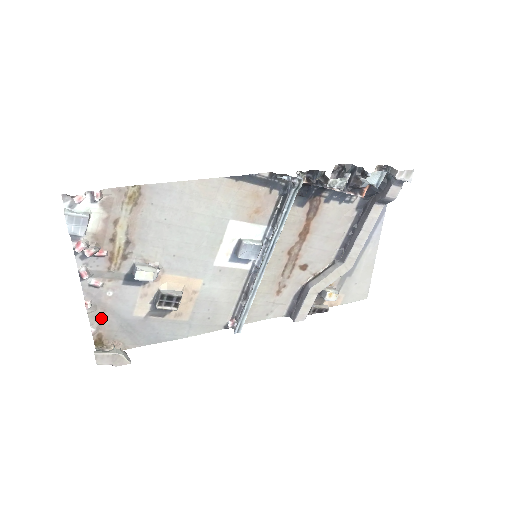
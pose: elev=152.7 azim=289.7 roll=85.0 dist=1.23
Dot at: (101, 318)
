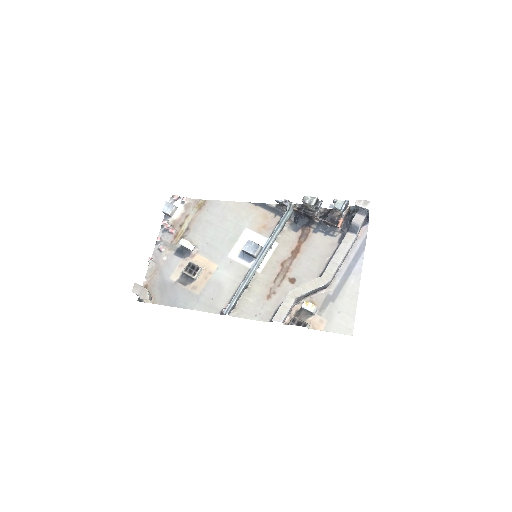
Dot at: (153, 274)
